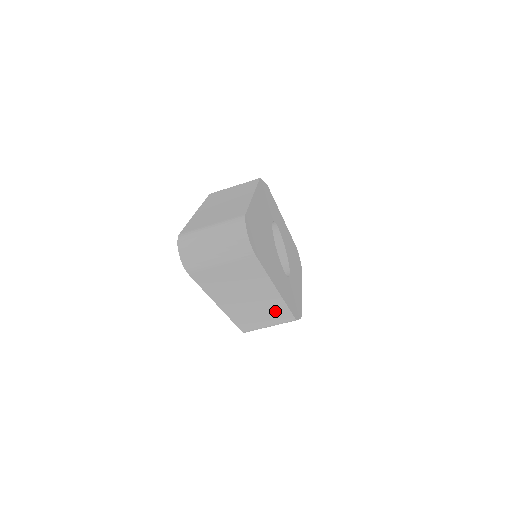
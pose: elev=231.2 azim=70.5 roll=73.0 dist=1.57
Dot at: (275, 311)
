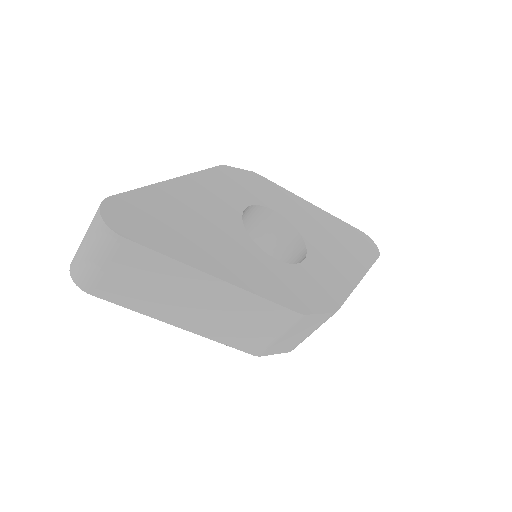
Dot at: (255, 310)
